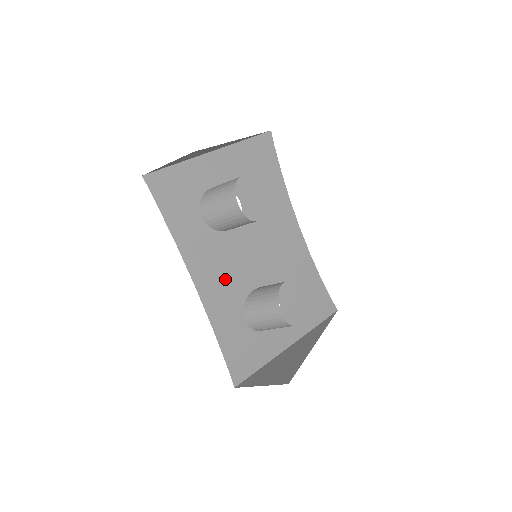
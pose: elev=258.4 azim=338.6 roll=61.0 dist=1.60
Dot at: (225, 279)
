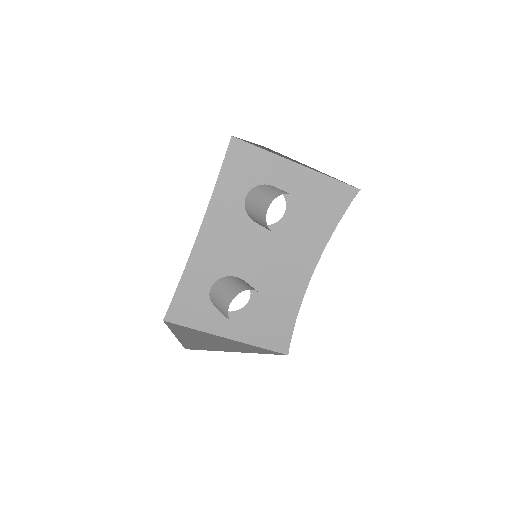
Dot at: (223, 250)
